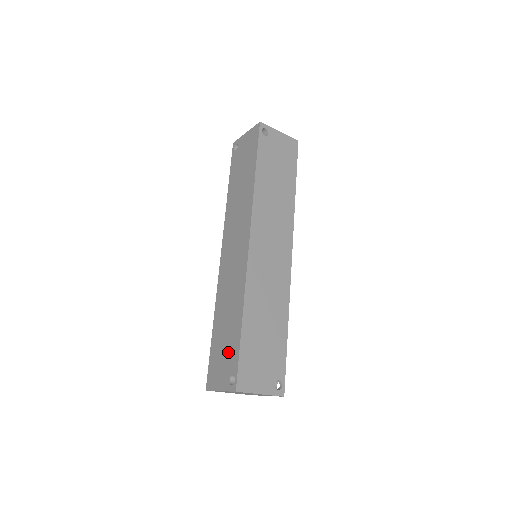
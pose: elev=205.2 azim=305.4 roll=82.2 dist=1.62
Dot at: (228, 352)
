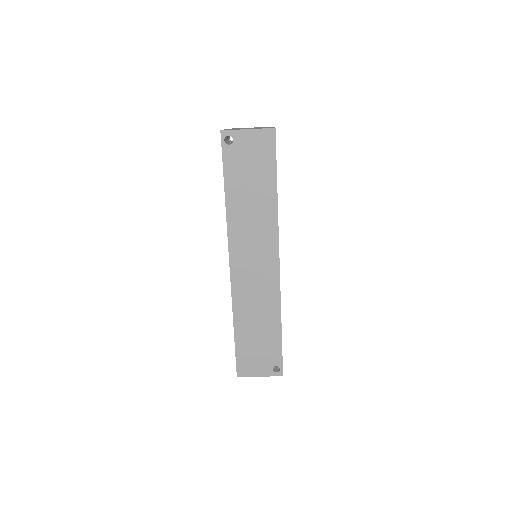
Dot at: occluded
